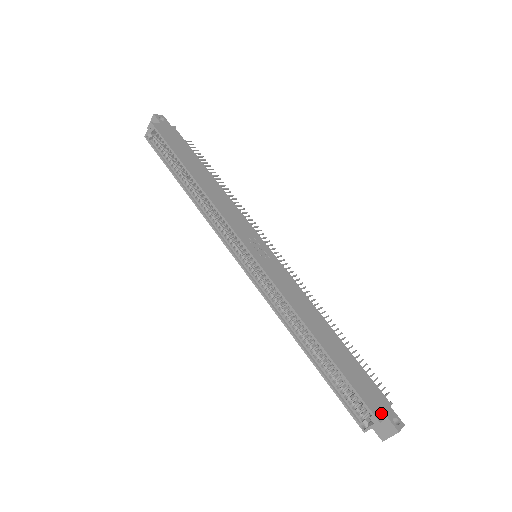
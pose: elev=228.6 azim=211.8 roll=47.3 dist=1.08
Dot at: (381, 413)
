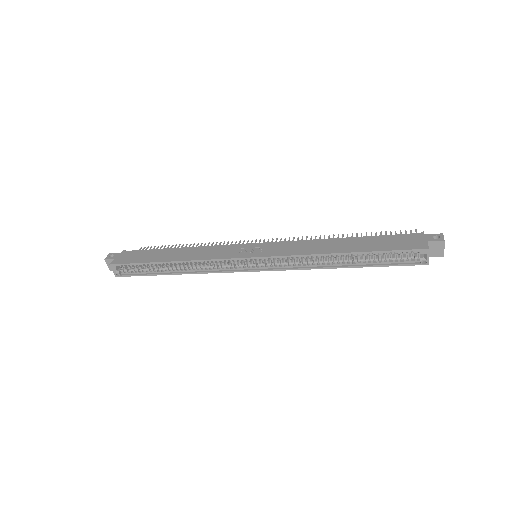
Dot at: (423, 244)
